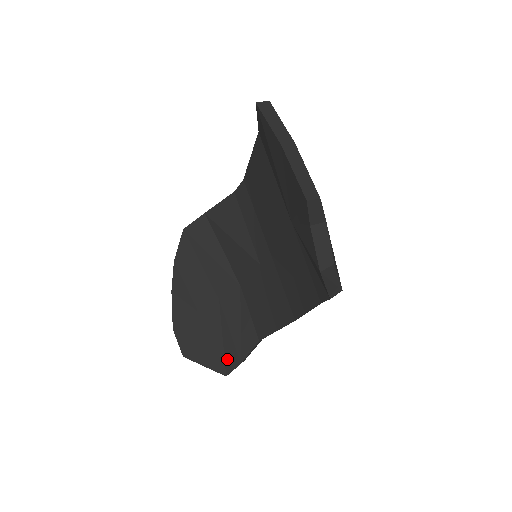
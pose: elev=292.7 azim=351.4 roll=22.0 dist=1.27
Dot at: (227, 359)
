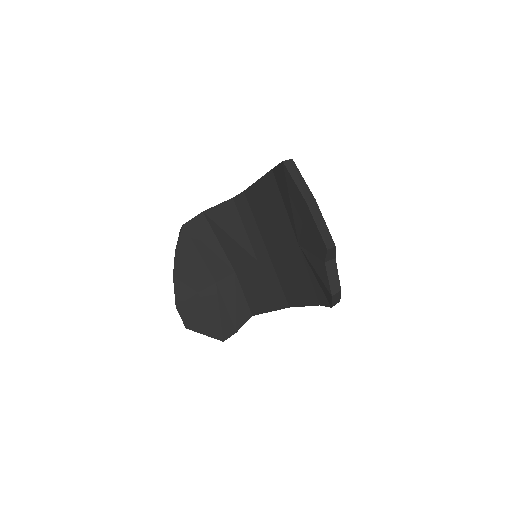
Dot at: (224, 329)
